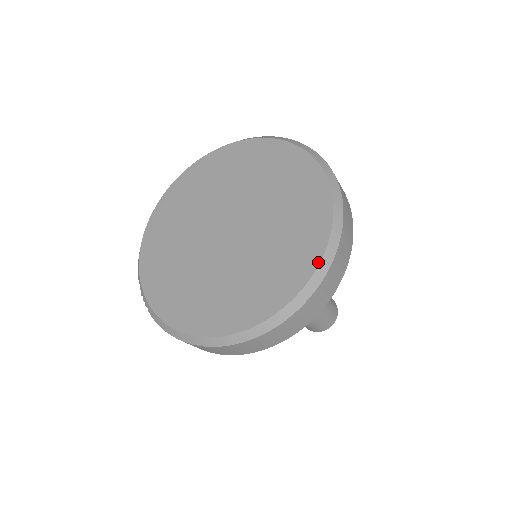
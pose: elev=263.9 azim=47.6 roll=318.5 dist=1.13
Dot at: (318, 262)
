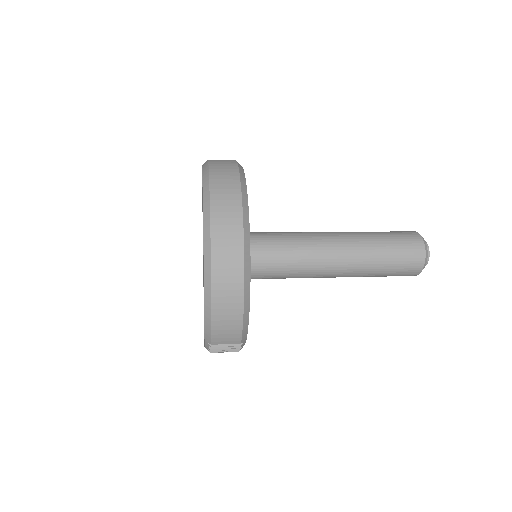
Dot at: (202, 174)
